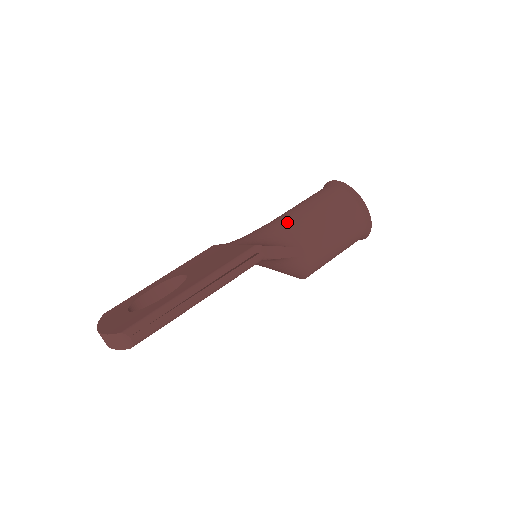
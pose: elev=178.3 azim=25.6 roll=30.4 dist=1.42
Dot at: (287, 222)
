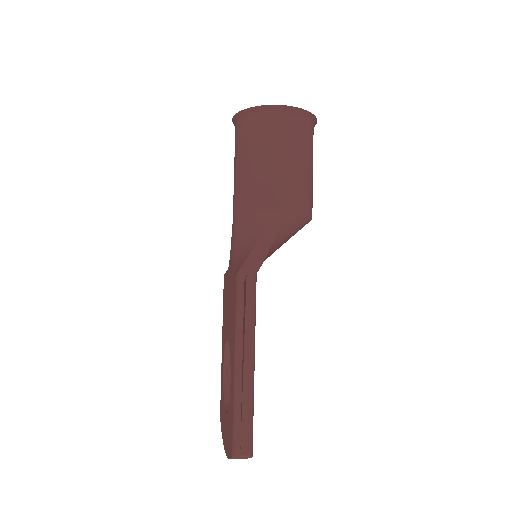
Dot at: (241, 207)
